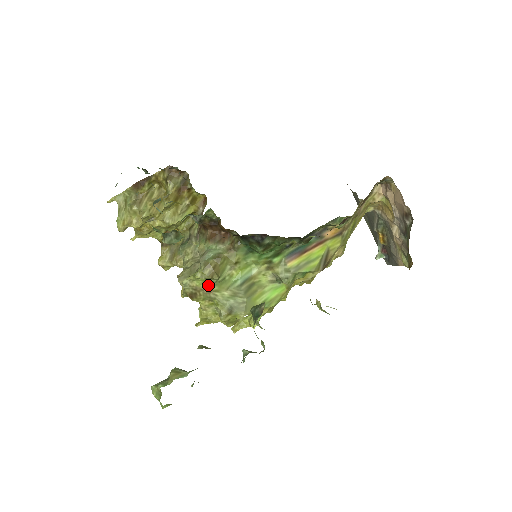
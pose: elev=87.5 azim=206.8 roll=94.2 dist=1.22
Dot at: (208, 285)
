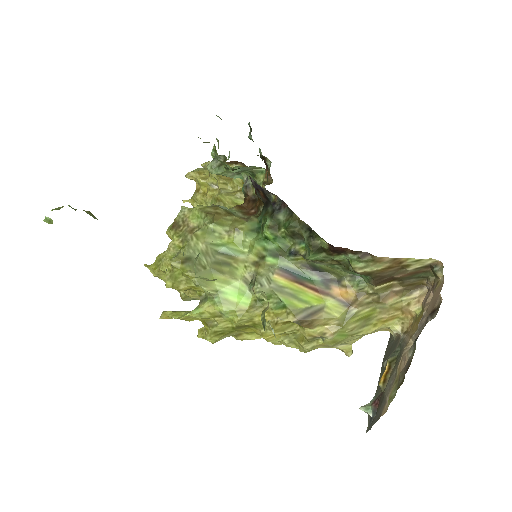
Dot at: (196, 226)
